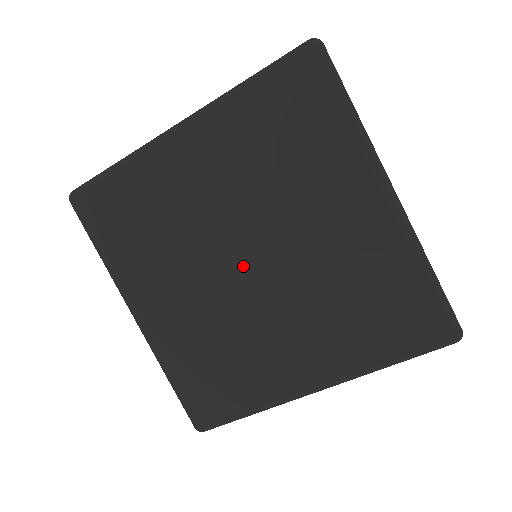
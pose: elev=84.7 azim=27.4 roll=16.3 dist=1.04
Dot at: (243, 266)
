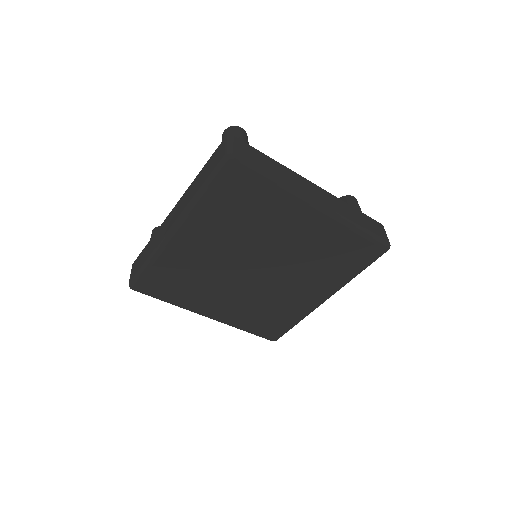
Dot at: (255, 272)
